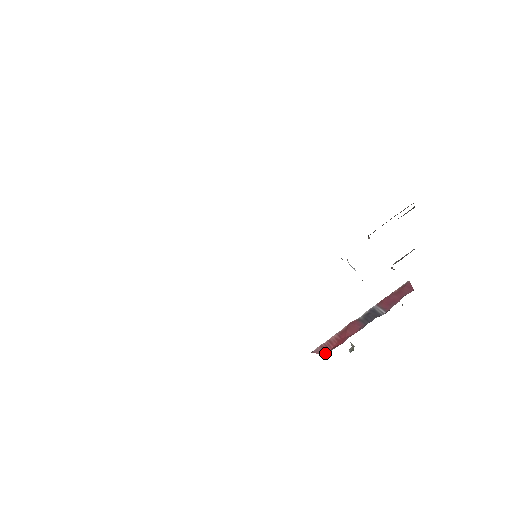
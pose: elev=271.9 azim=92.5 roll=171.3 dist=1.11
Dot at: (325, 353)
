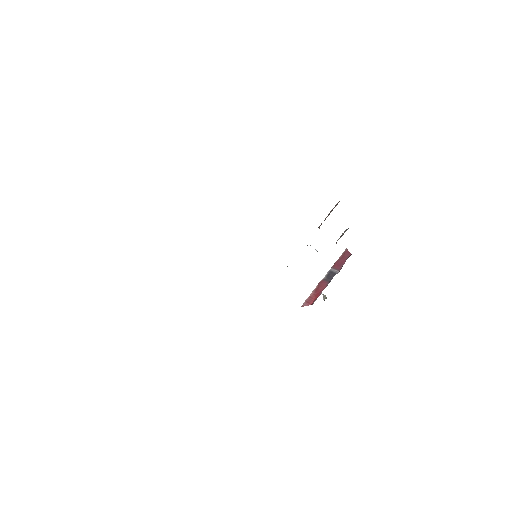
Dot at: occluded
